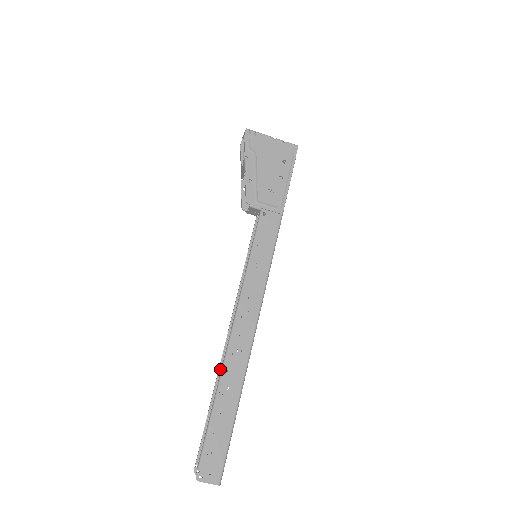
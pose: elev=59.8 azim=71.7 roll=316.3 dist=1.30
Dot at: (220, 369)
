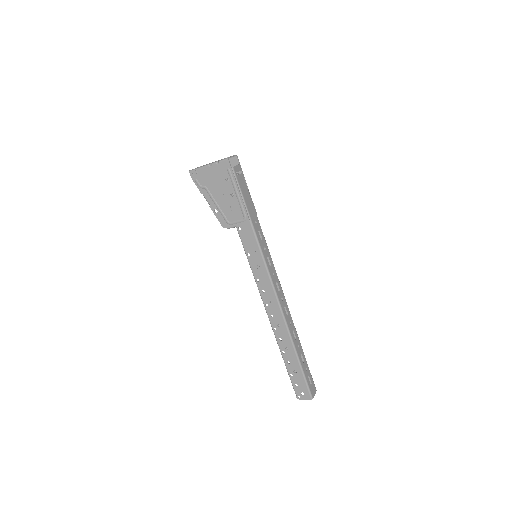
Dot at: occluded
